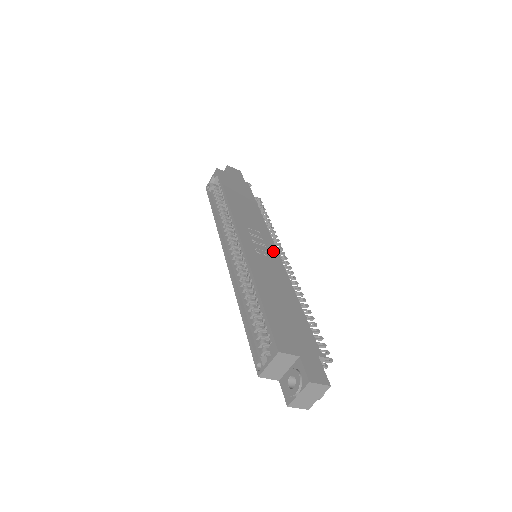
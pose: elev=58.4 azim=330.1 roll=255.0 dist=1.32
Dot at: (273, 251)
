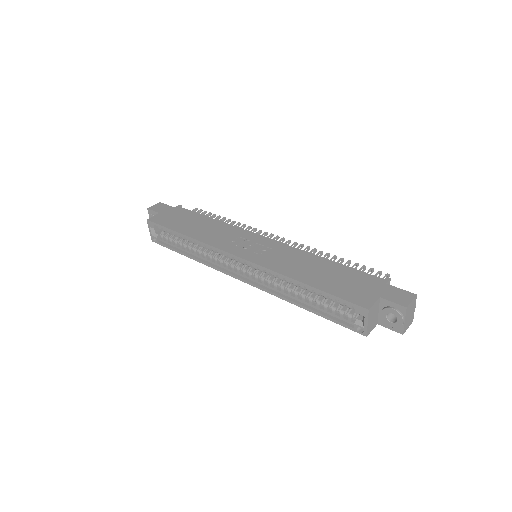
Dot at: (265, 241)
